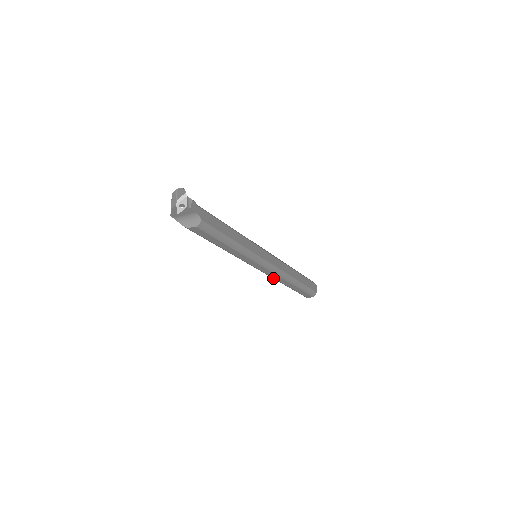
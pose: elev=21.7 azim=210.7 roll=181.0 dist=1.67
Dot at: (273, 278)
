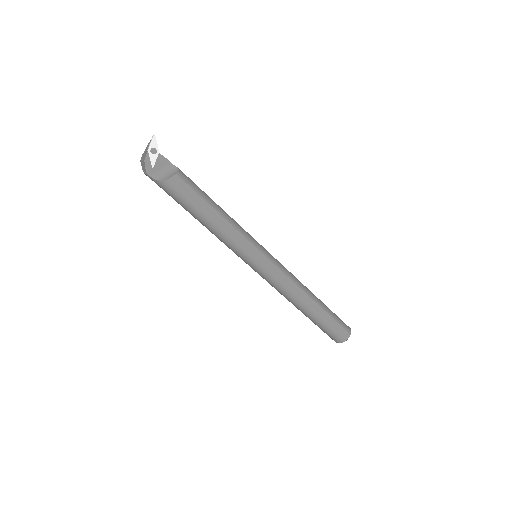
Dot at: (290, 293)
